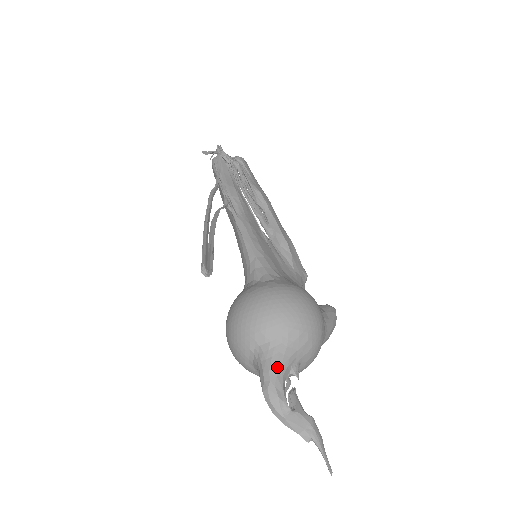
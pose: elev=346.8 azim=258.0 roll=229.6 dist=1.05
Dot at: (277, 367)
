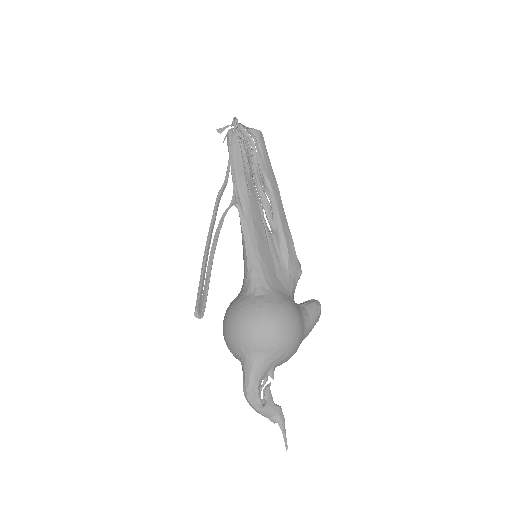
Dot at: (255, 374)
